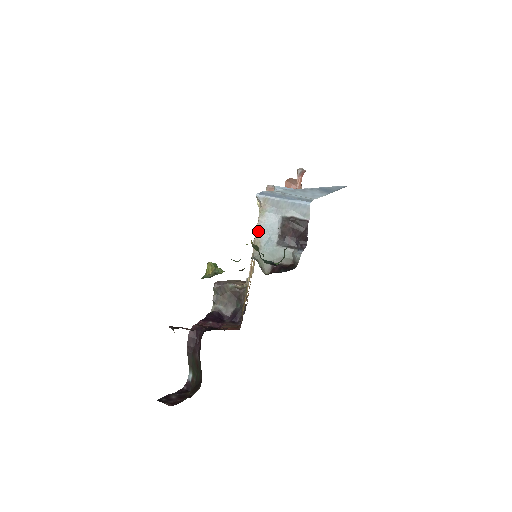
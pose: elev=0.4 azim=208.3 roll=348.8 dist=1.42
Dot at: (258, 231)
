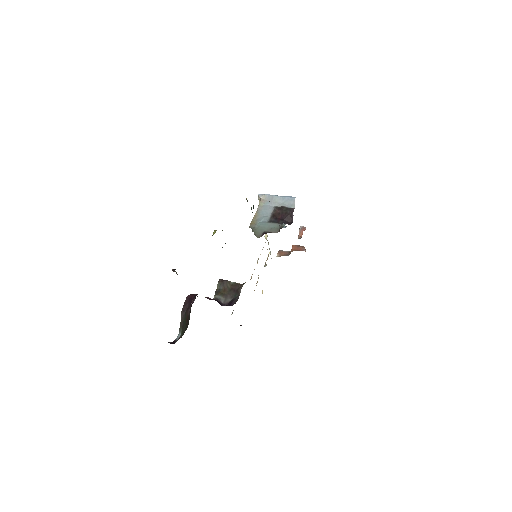
Dot at: (256, 215)
